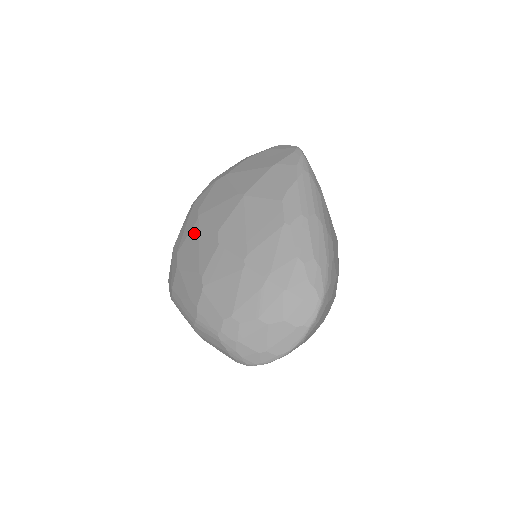
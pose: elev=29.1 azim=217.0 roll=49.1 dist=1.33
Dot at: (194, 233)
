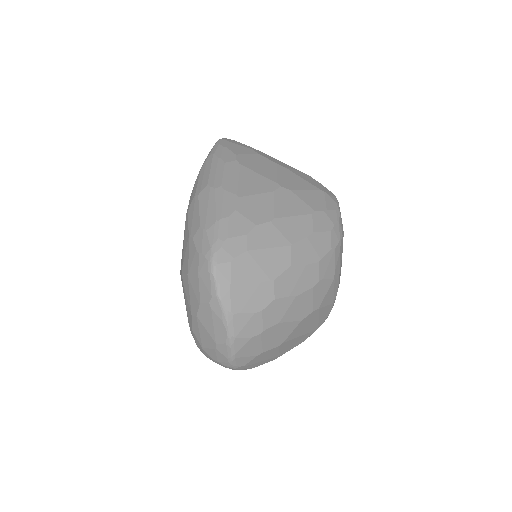
Dot at: occluded
